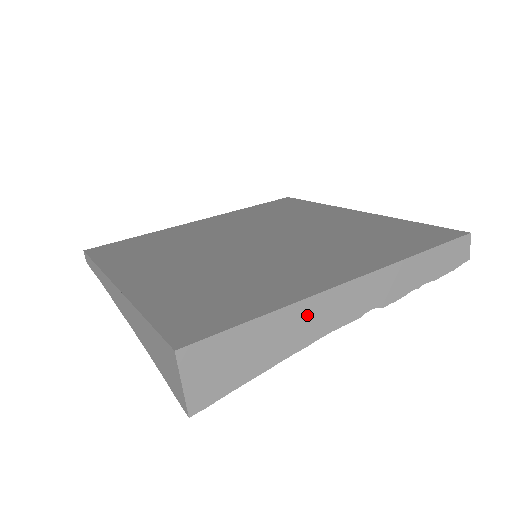
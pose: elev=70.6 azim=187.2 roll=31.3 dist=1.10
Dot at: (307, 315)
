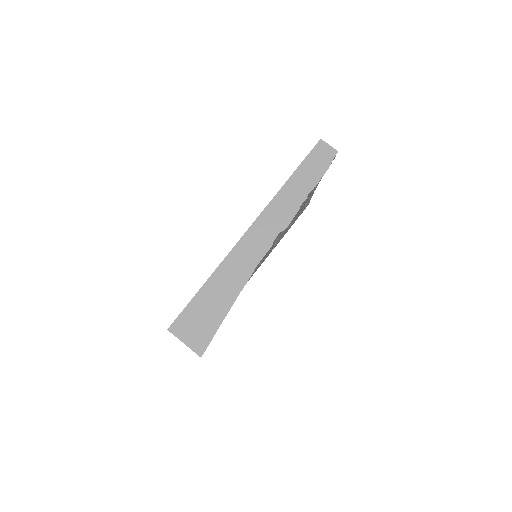
Dot at: (231, 268)
